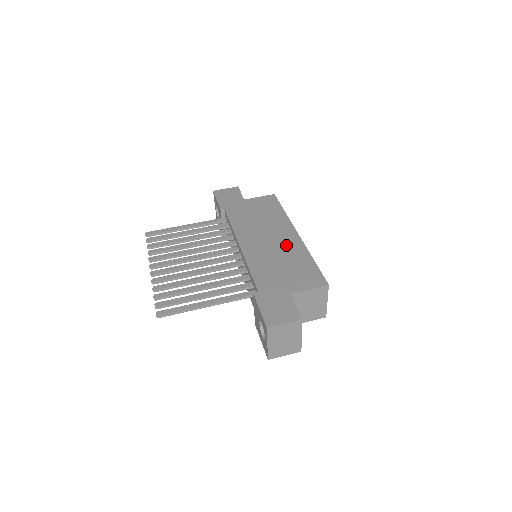
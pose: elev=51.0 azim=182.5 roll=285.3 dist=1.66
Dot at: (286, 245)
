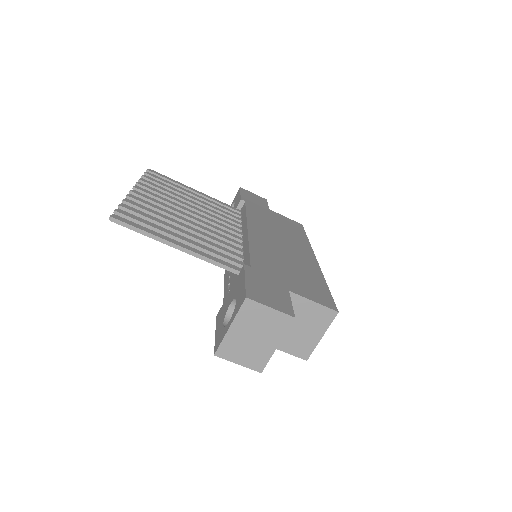
Dot at: (300, 258)
